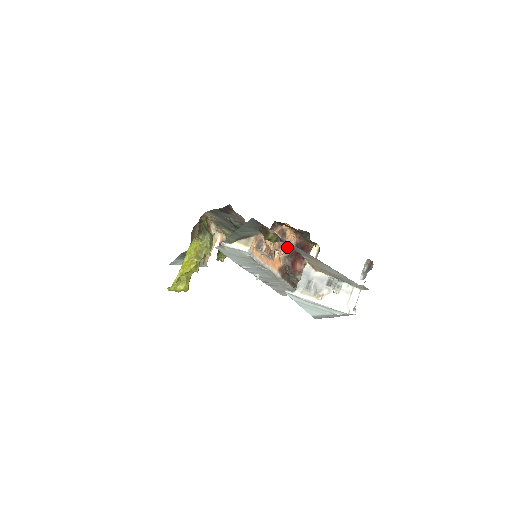
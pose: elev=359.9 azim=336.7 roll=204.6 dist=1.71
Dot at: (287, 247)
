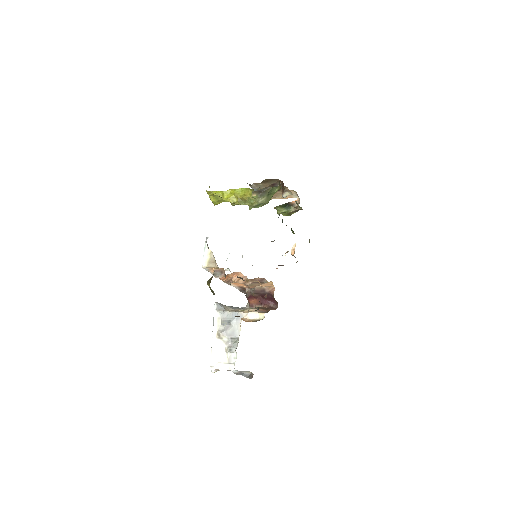
Dot at: (262, 286)
